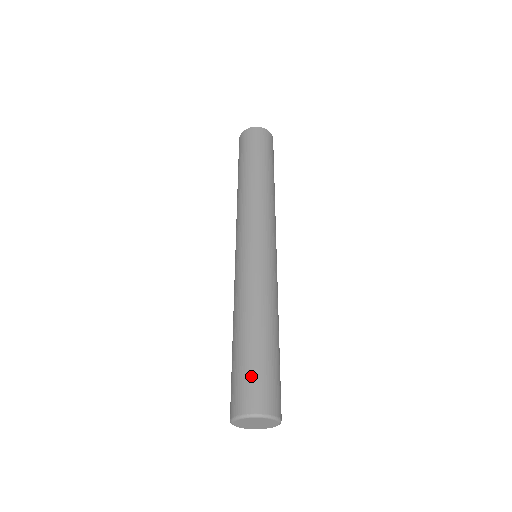
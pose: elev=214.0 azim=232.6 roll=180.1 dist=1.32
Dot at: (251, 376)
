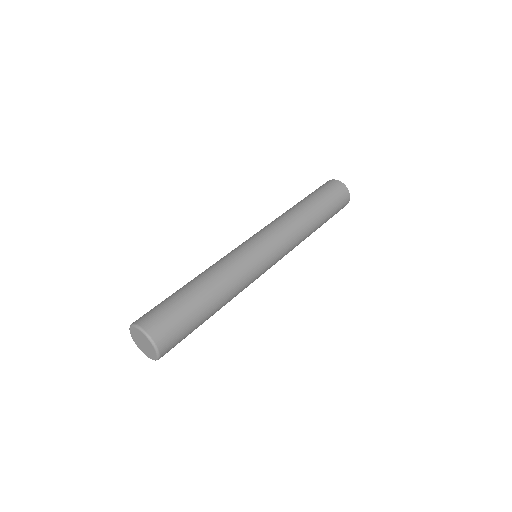
Dot at: occluded
